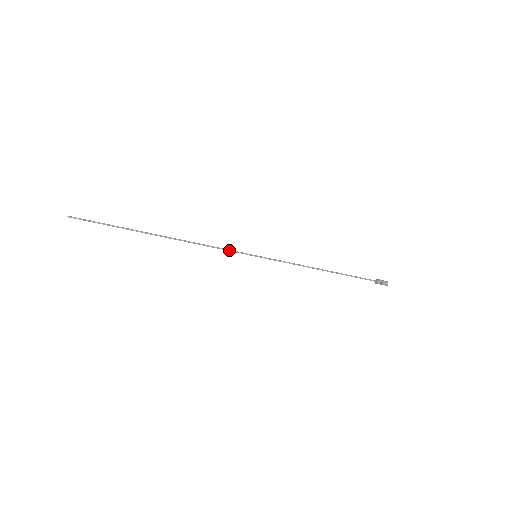
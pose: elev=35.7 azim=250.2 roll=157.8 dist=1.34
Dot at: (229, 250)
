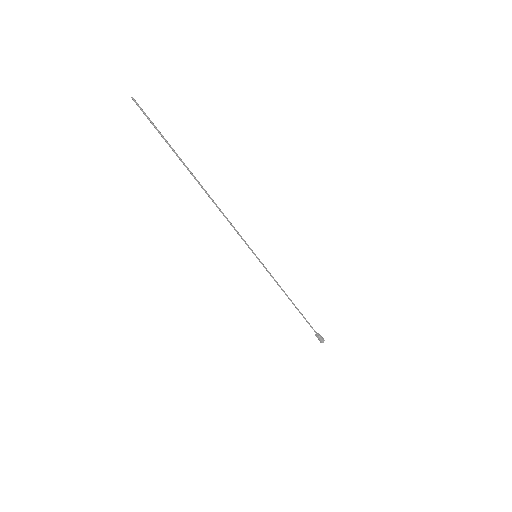
Dot at: (241, 236)
